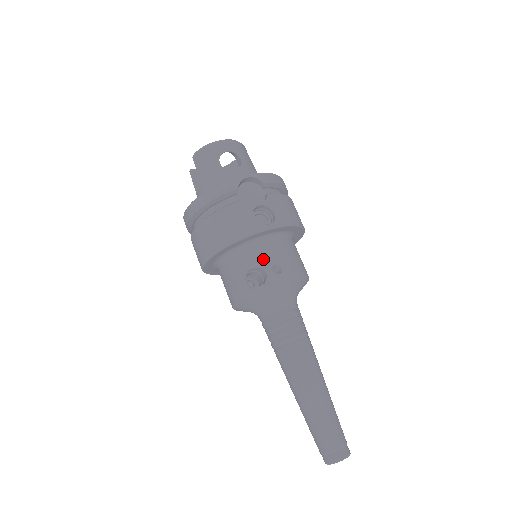
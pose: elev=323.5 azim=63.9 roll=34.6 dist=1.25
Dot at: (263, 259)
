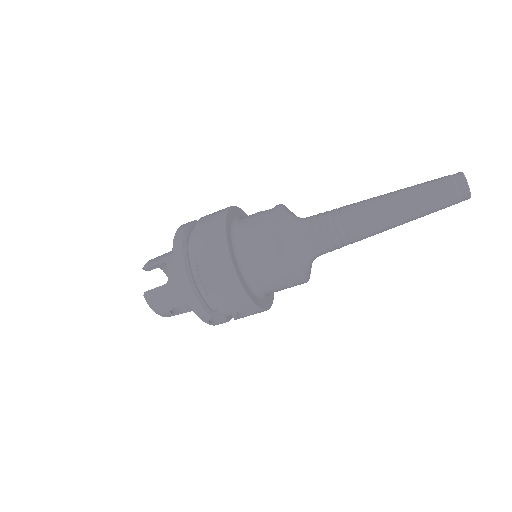
Dot at: occluded
